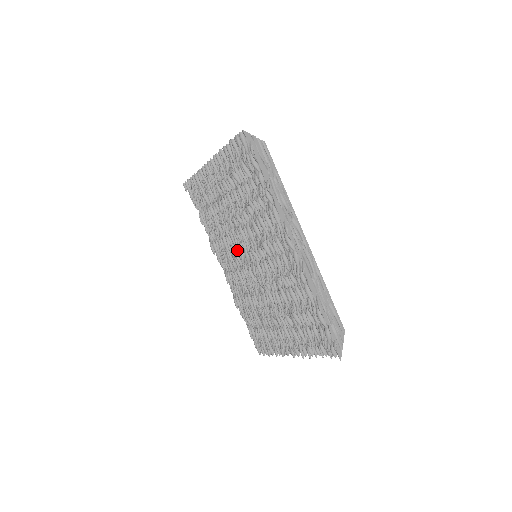
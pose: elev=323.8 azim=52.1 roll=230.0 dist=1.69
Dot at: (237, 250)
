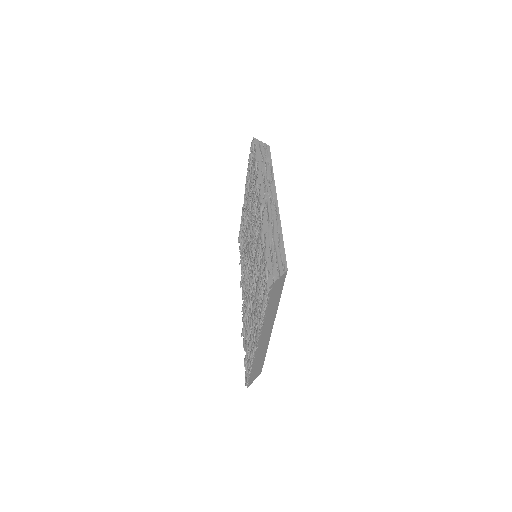
Dot at: (247, 260)
